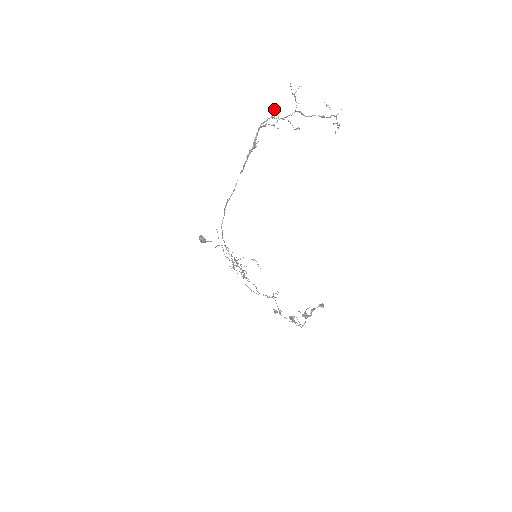
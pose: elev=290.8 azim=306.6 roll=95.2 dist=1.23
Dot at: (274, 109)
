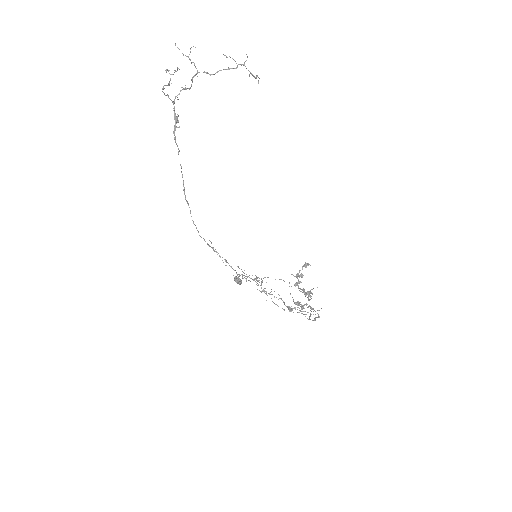
Dot at: (165, 70)
